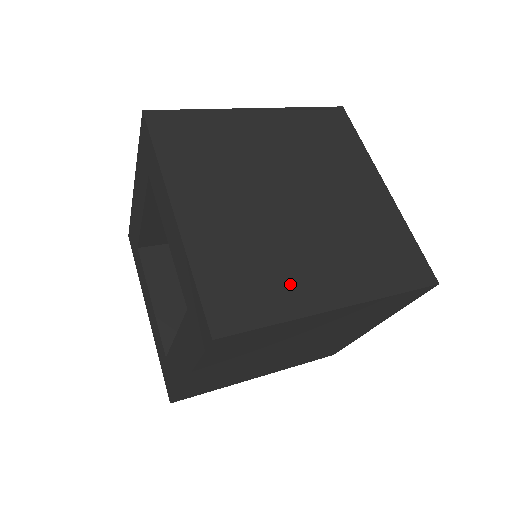
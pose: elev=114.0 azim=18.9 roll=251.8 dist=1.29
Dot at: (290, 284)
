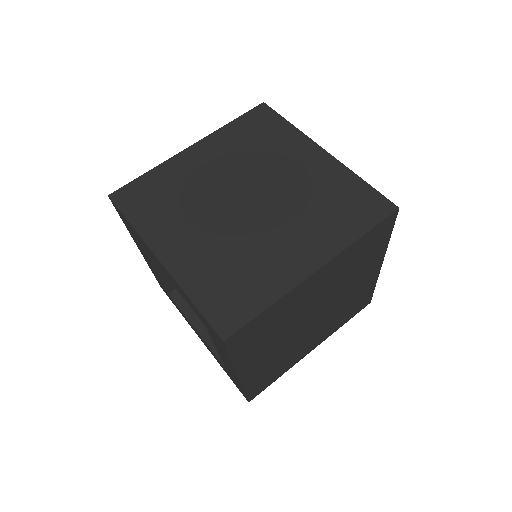
Dot at: (269, 271)
